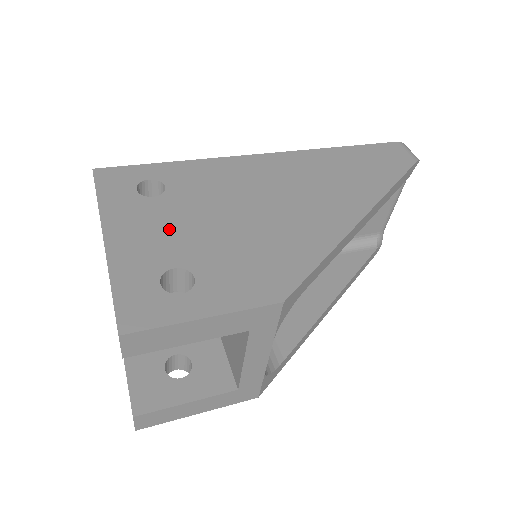
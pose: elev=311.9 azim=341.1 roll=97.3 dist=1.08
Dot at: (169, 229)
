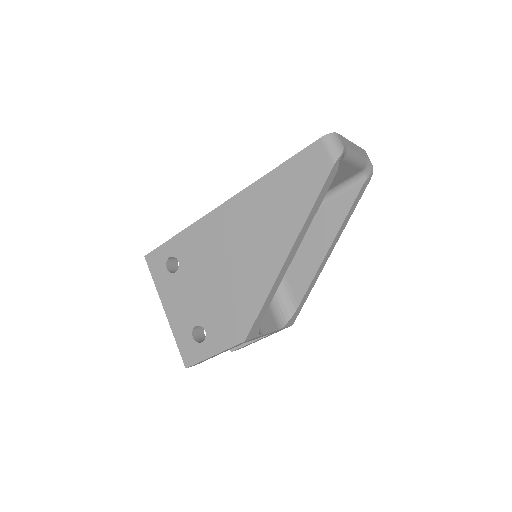
Dot at: (188, 298)
